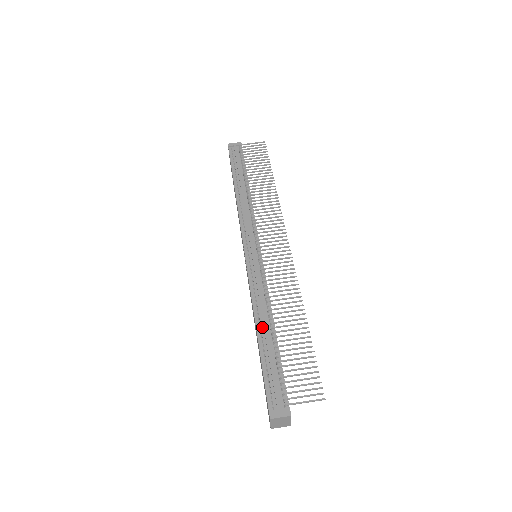
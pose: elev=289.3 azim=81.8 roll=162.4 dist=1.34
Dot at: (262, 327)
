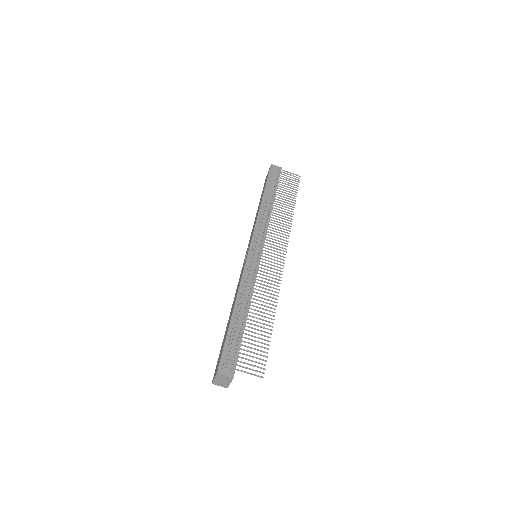
Dot at: (239, 307)
